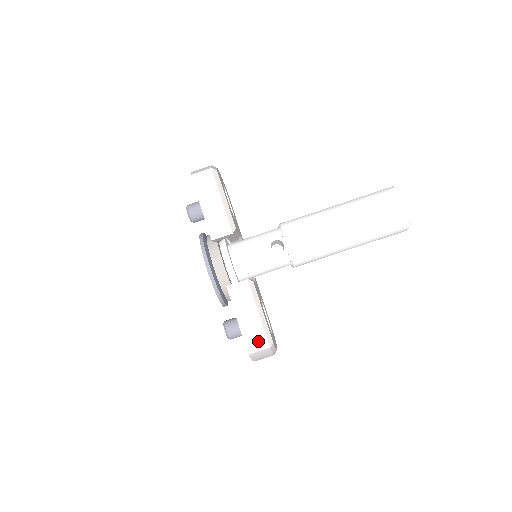
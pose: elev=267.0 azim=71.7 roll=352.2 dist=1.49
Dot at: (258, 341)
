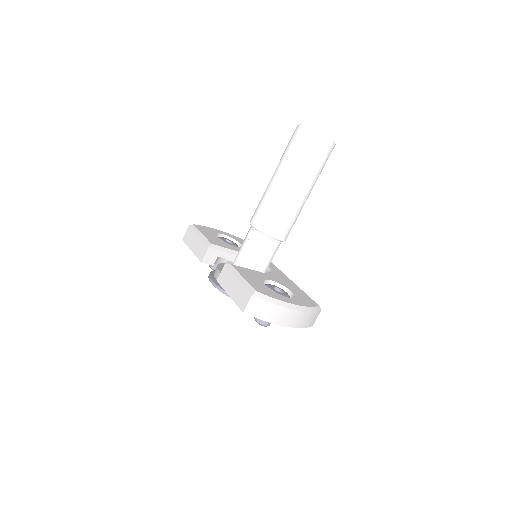
Dot at: (244, 298)
